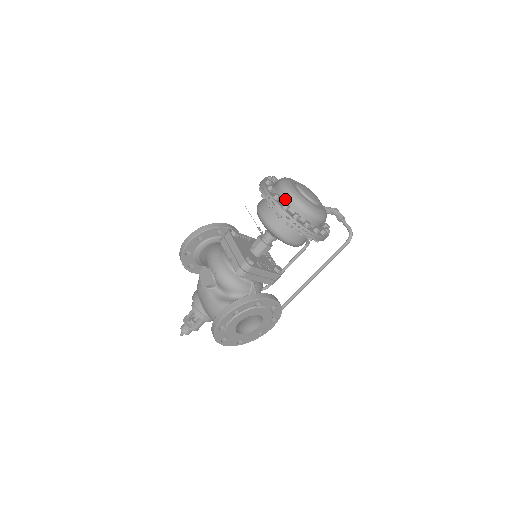
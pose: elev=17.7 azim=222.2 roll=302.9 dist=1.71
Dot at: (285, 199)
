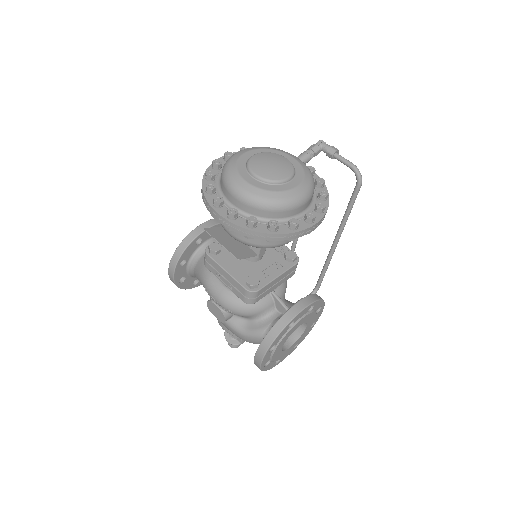
Dot at: (245, 208)
